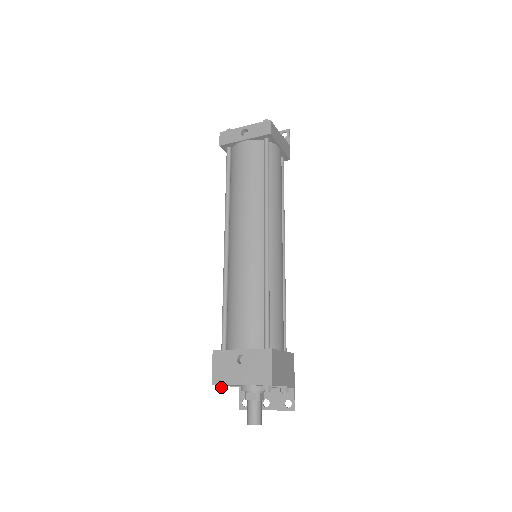
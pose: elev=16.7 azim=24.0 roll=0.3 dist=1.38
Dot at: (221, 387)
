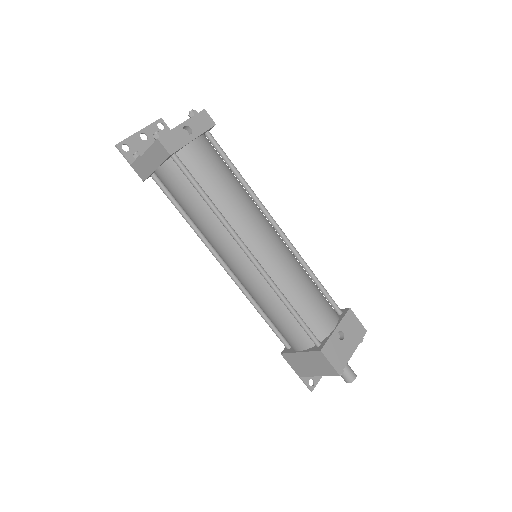
Dot at: (342, 371)
